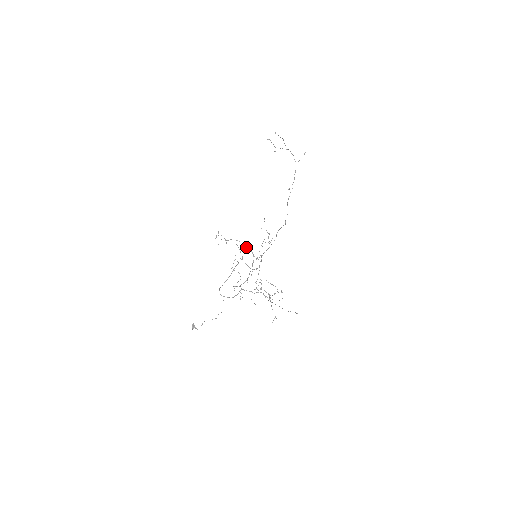
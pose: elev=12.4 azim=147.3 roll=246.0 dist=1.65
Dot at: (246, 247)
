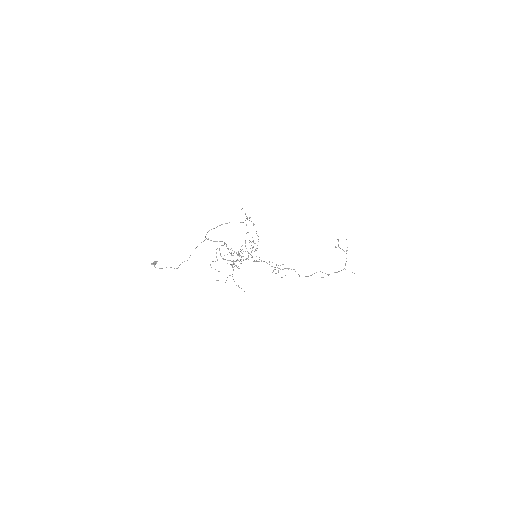
Dot at: (257, 235)
